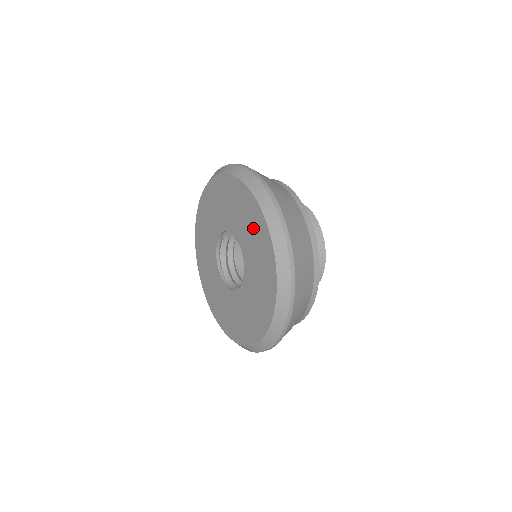
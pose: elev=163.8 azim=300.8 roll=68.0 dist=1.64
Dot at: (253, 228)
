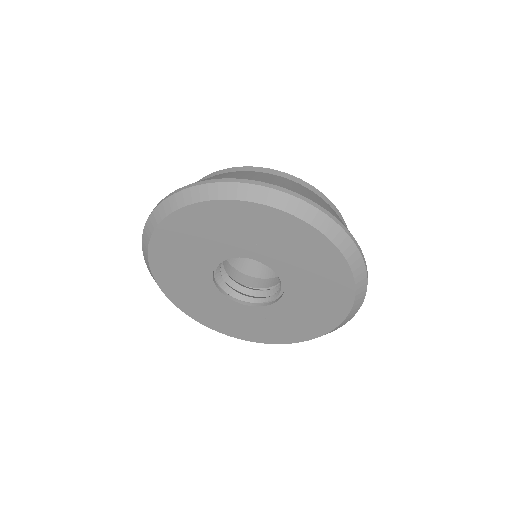
Dot at: (317, 266)
